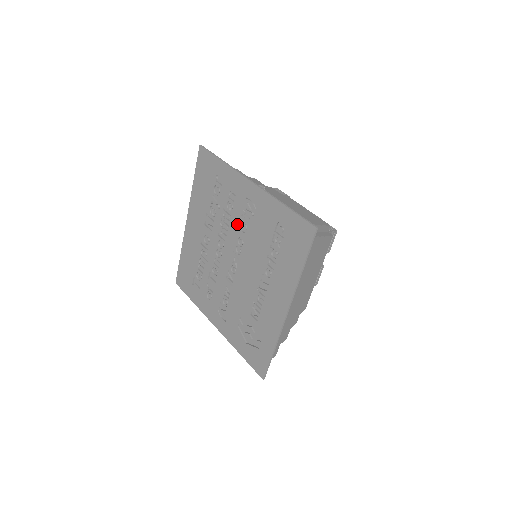
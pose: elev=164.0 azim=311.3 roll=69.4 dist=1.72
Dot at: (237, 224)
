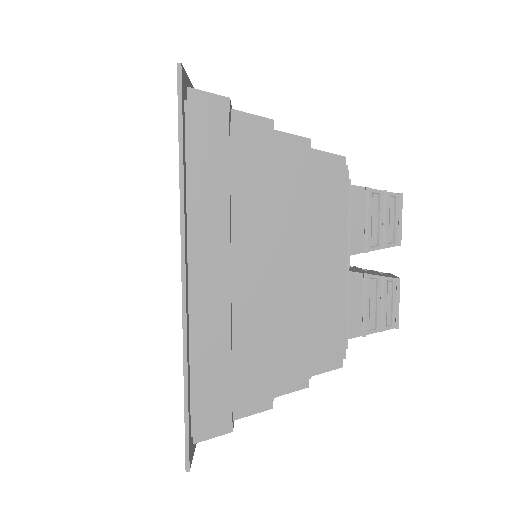
Dot at: occluded
